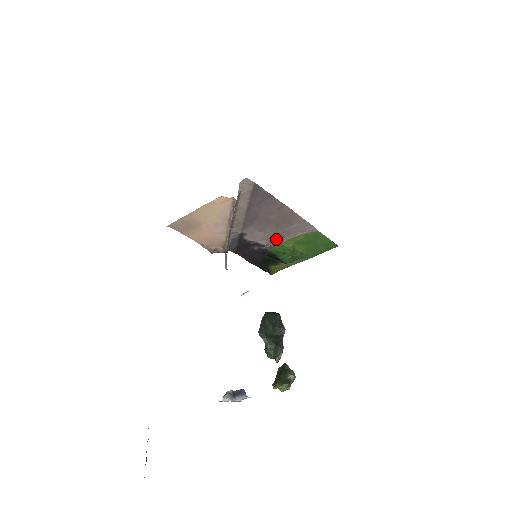
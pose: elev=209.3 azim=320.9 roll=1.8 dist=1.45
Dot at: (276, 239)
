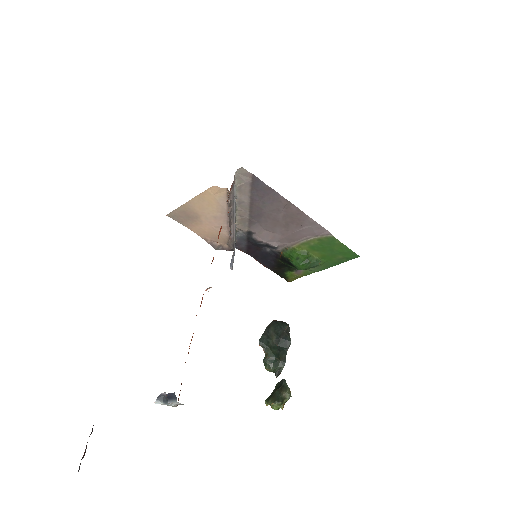
Dot at: (288, 242)
